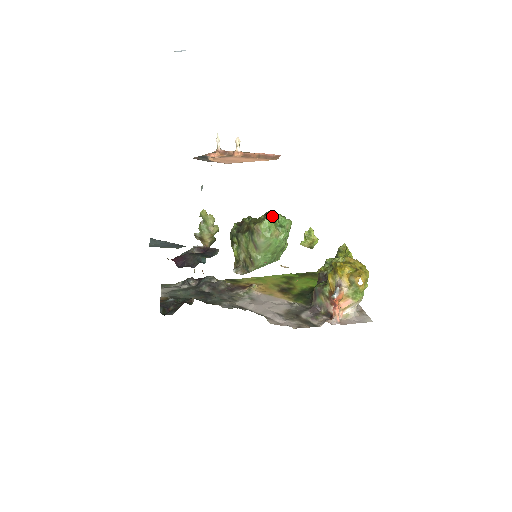
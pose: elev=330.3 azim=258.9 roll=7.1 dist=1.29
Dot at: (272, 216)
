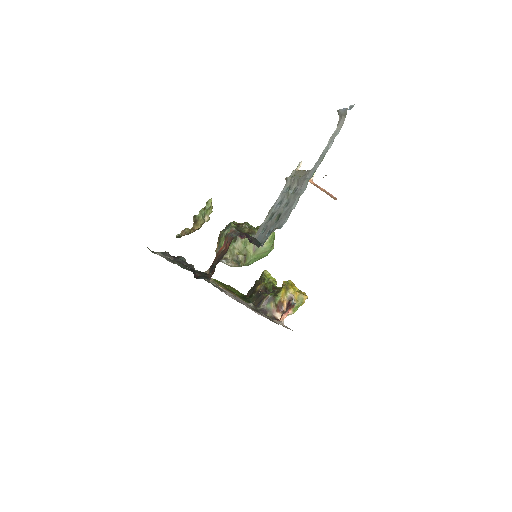
Dot at: occluded
